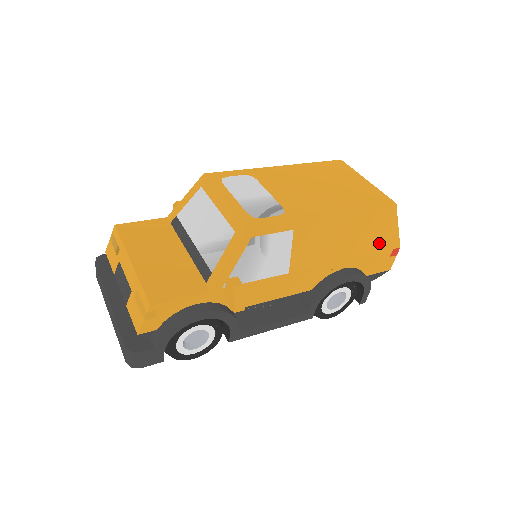
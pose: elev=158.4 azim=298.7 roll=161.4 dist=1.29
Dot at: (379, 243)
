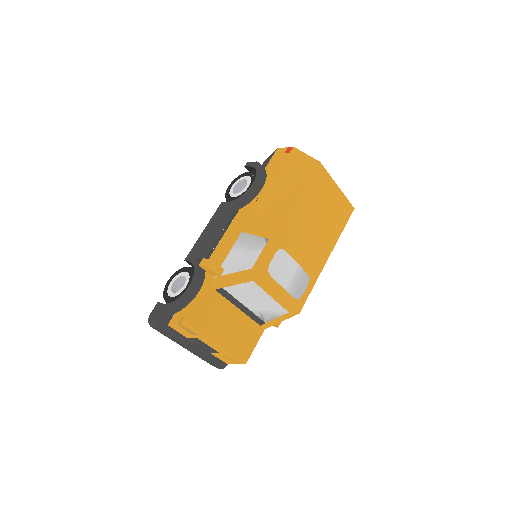
Dot at: occluded
